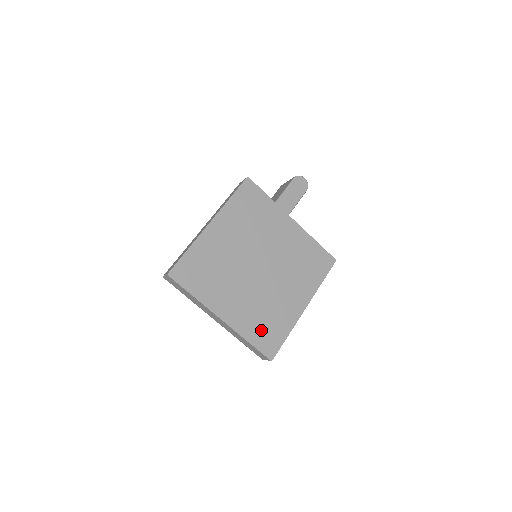
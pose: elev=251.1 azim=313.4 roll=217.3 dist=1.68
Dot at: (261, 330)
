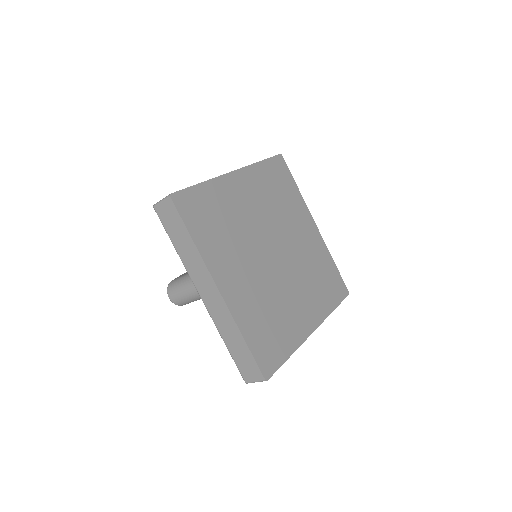
Dot at: (262, 331)
